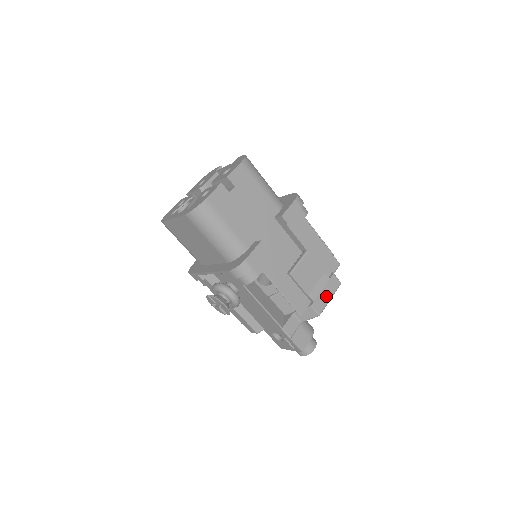
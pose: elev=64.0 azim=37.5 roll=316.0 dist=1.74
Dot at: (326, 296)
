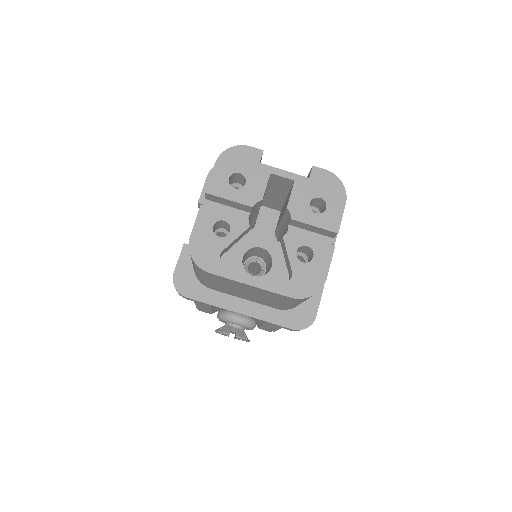
Dot at: occluded
